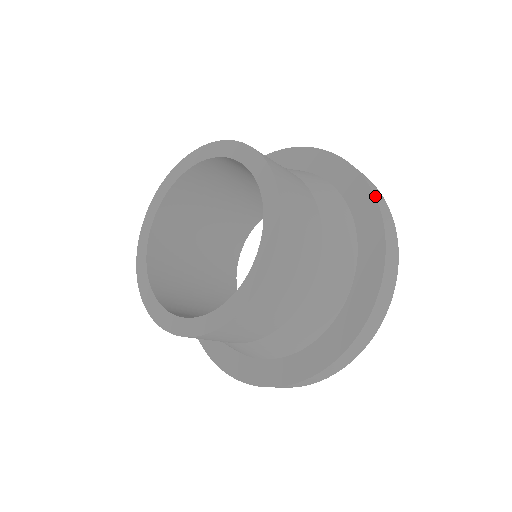
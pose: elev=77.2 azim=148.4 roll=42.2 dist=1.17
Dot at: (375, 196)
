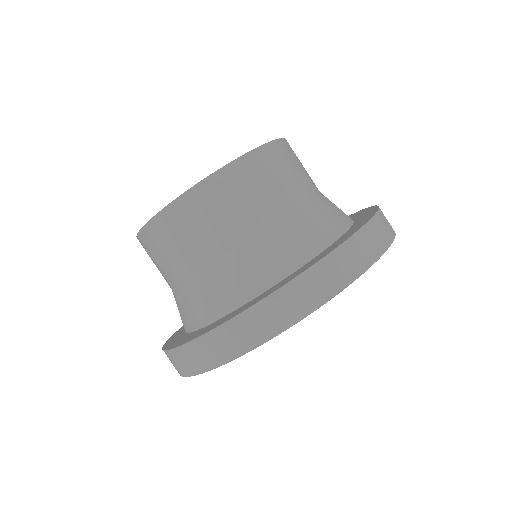
Dot at: (378, 206)
